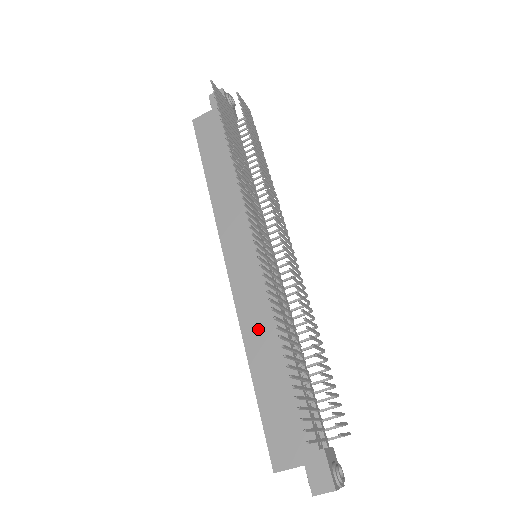
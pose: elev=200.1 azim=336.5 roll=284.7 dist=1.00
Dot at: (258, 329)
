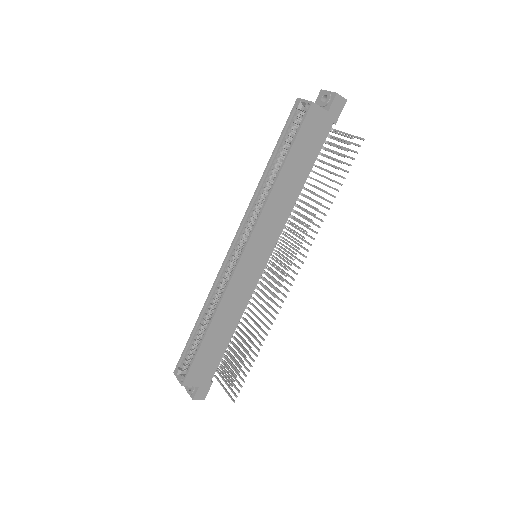
Dot at: (229, 310)
